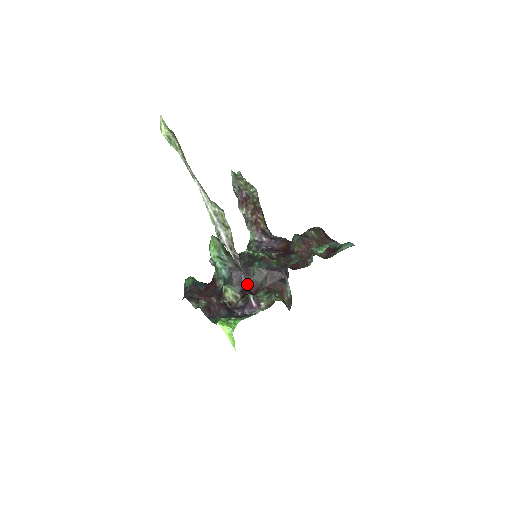
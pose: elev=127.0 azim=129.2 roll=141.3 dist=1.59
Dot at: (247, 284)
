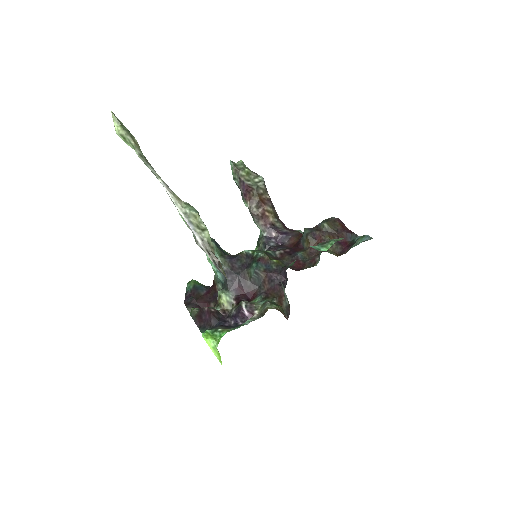
Dot at: (243, 289)
